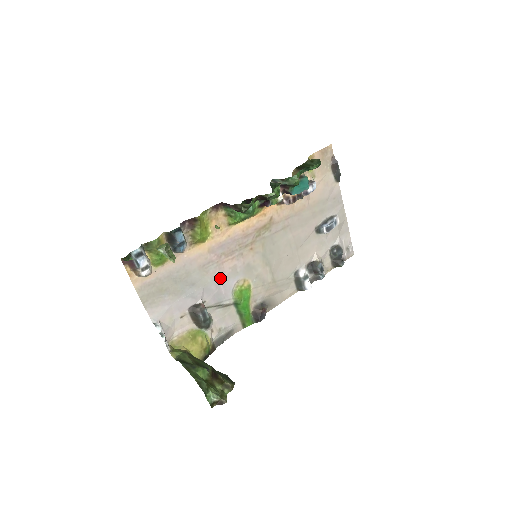
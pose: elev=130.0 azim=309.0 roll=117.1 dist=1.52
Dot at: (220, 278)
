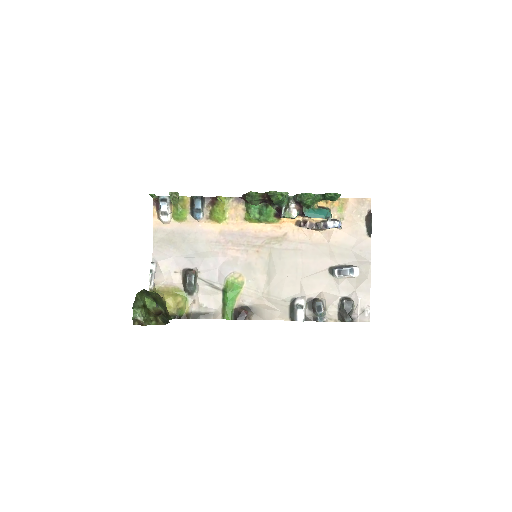
Dot at: (220, 260)
